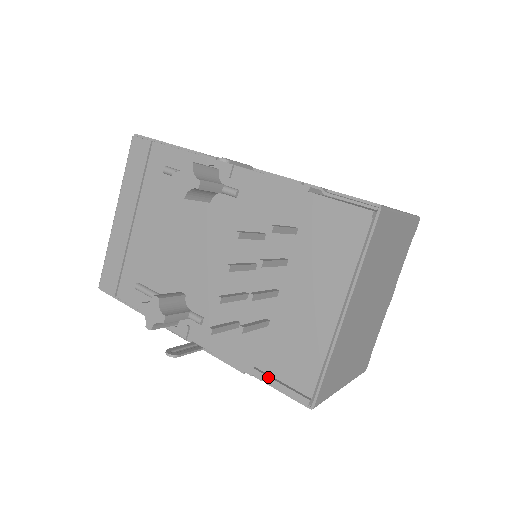
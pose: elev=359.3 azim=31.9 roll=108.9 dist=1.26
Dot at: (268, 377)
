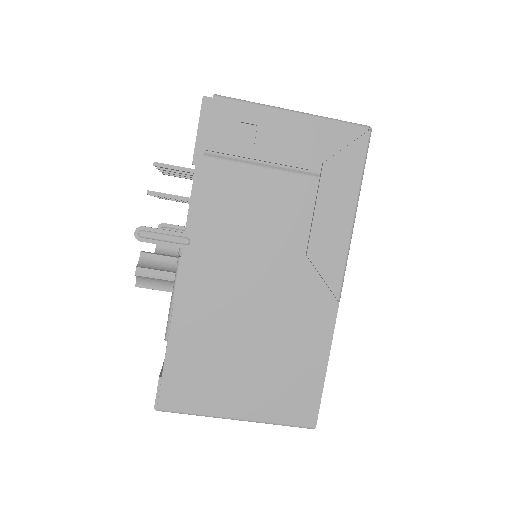
Dot at: (195, 146)
